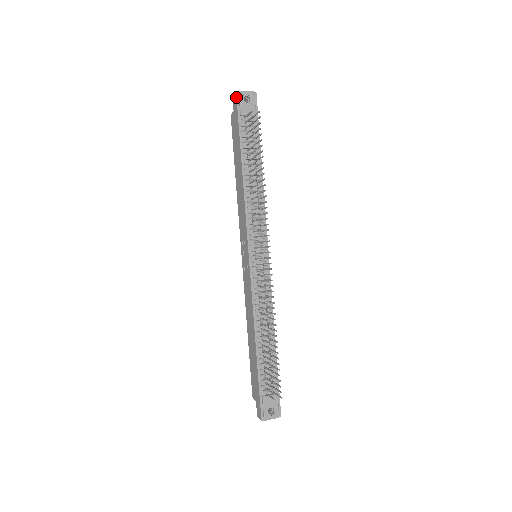
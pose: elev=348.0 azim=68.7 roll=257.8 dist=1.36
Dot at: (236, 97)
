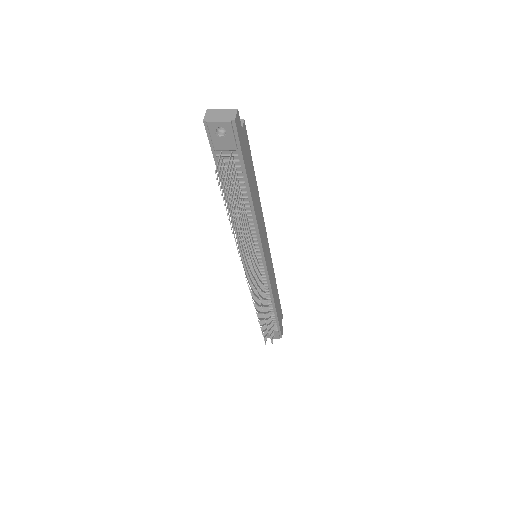
Dot at: occluded
